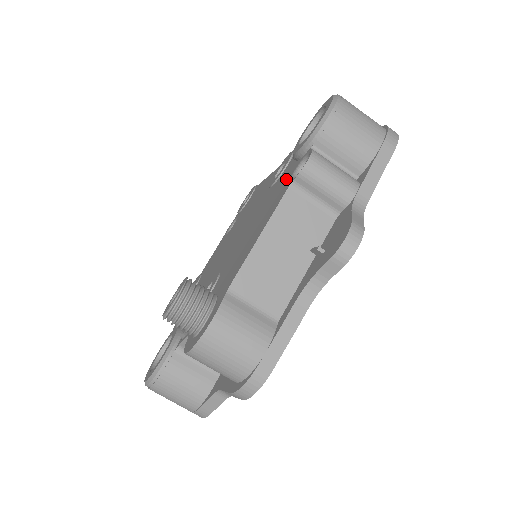
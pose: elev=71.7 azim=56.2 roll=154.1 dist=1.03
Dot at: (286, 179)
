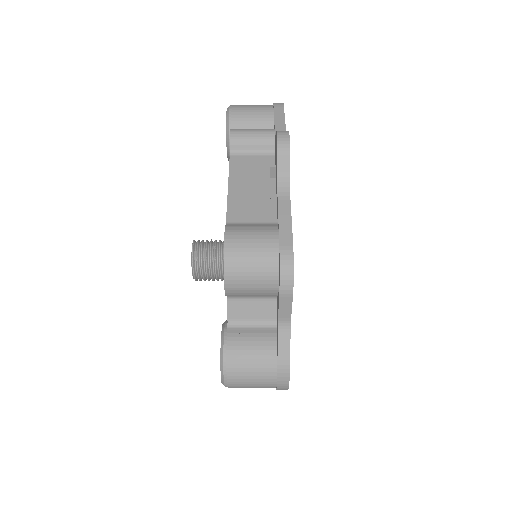
Dot at: occluded
